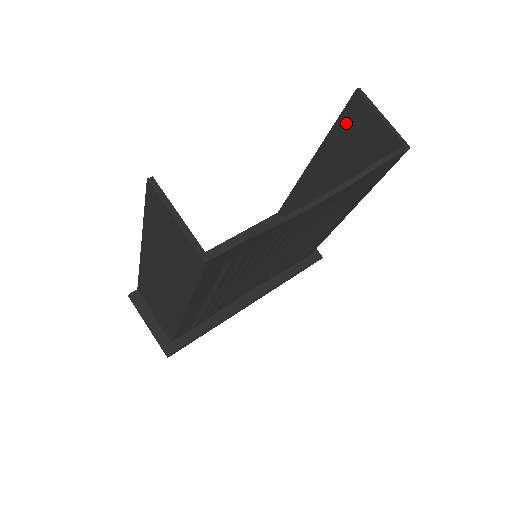
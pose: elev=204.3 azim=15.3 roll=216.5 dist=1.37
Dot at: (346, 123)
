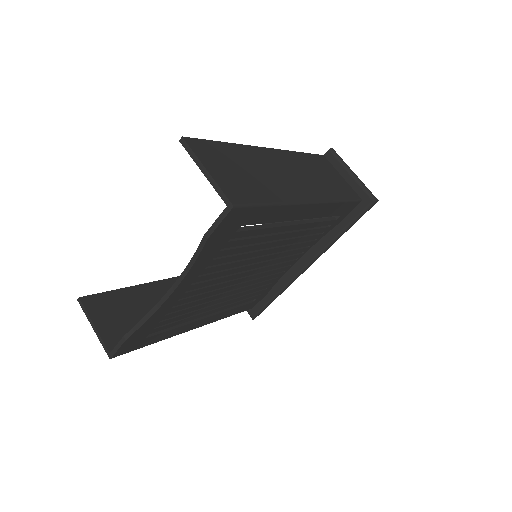
Dot at: occluded
